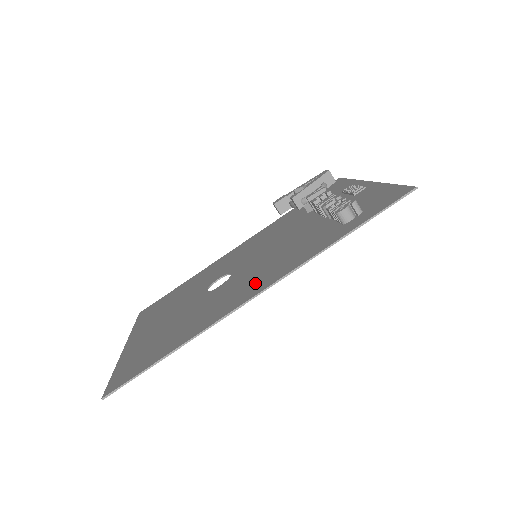
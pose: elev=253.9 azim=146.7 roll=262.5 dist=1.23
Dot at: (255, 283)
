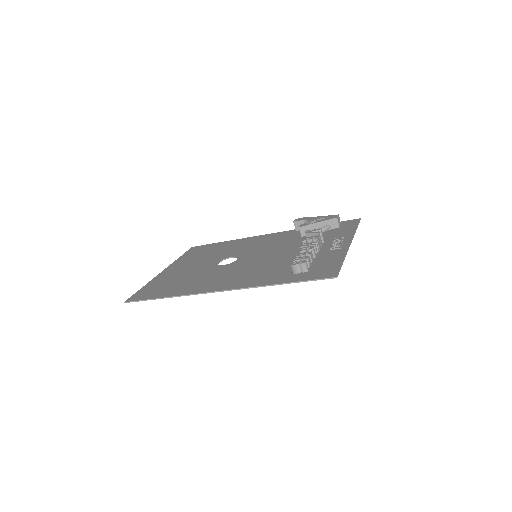
Dot at: (228, 281)
